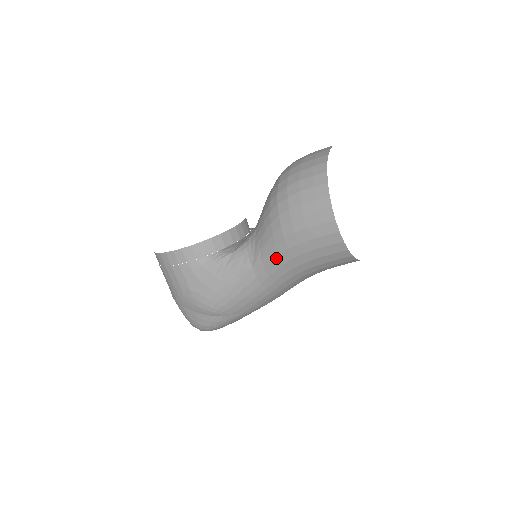
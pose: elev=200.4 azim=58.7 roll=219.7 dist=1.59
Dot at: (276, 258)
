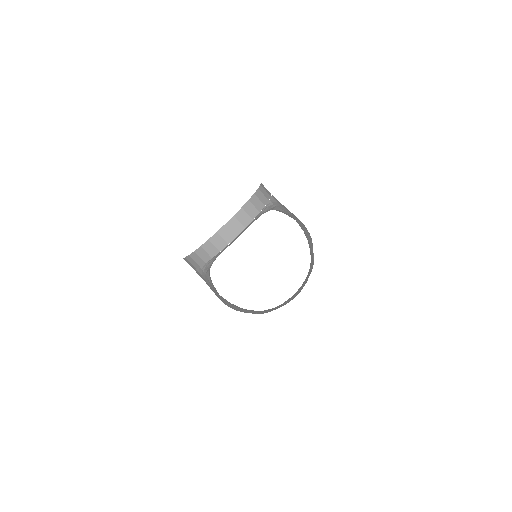
Dot at: occluded
